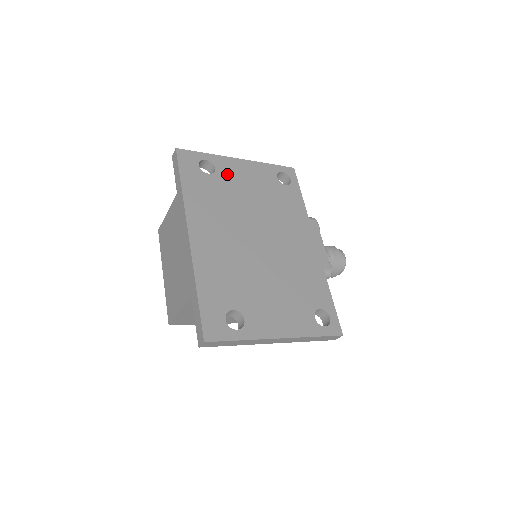
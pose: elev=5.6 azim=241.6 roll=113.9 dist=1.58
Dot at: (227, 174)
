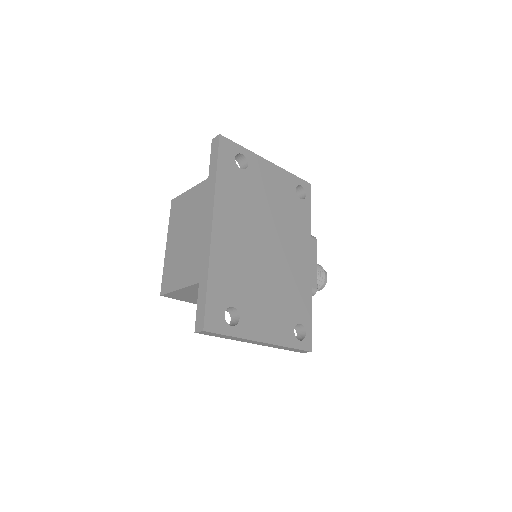
Dot at: (256, 174)
